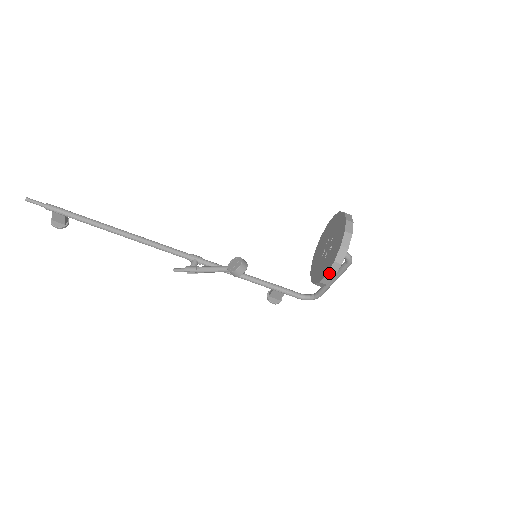
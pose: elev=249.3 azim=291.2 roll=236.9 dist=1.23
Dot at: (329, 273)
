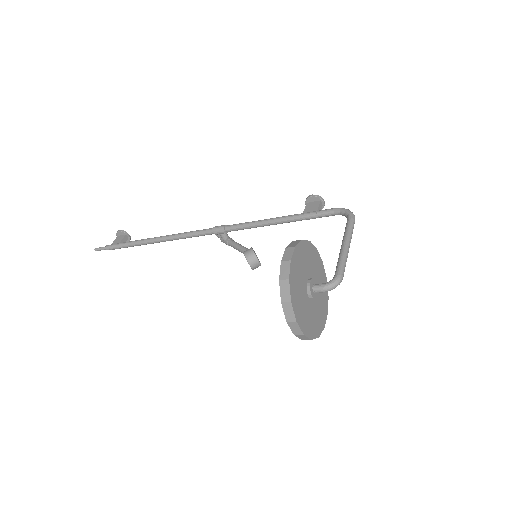
Dot at: occluded
